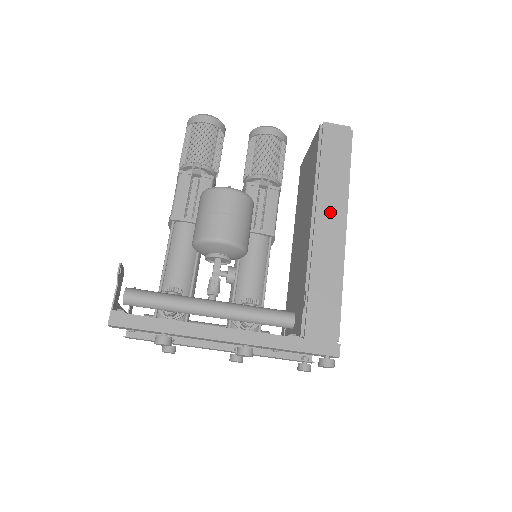
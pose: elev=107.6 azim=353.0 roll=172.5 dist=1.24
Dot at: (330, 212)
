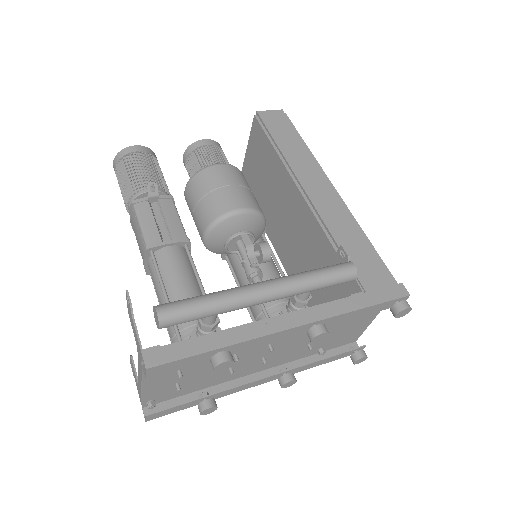
Dot at: (311, 177)
